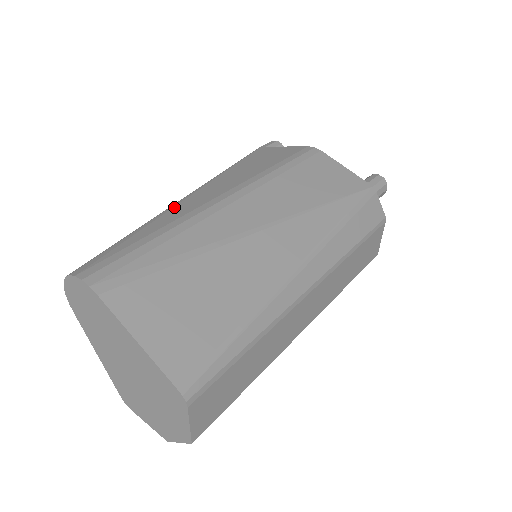
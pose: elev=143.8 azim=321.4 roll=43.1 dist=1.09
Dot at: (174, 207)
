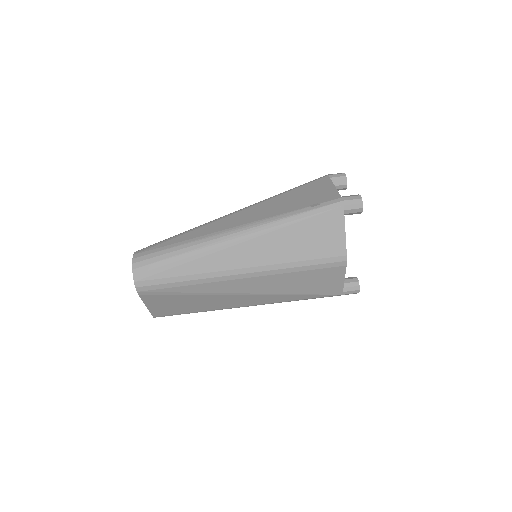
Dot at: (215, 253)
